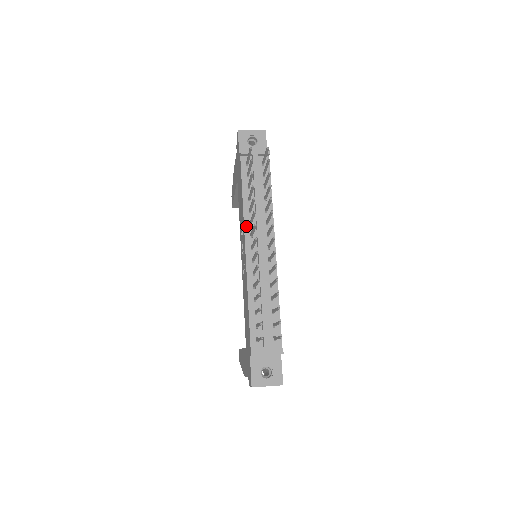
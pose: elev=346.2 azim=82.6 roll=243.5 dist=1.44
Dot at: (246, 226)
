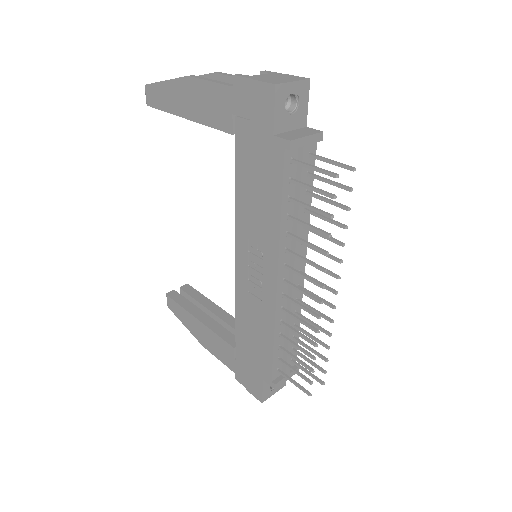
Dot at: (281, 256)
